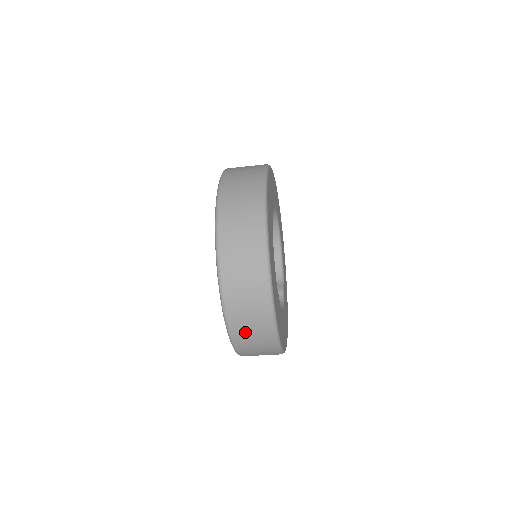
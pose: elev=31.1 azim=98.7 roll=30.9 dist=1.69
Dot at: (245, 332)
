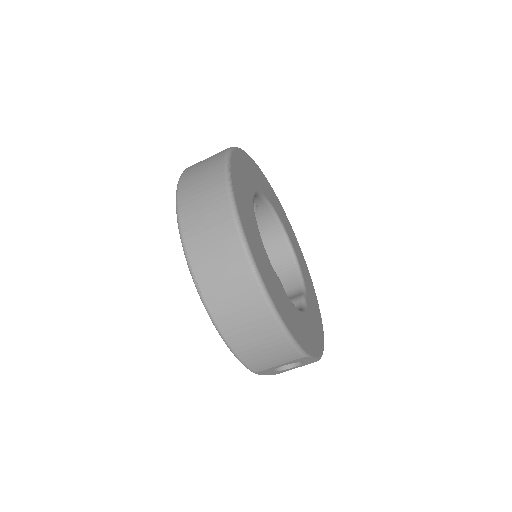
Dot at: (233, 317)
